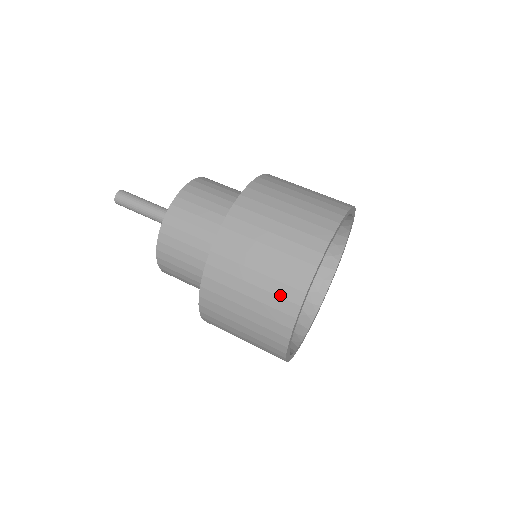
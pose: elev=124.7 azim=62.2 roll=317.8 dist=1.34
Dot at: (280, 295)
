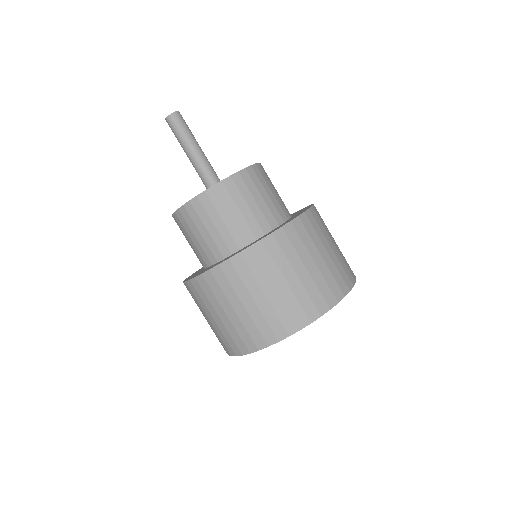
Dot at: (241, 336)
